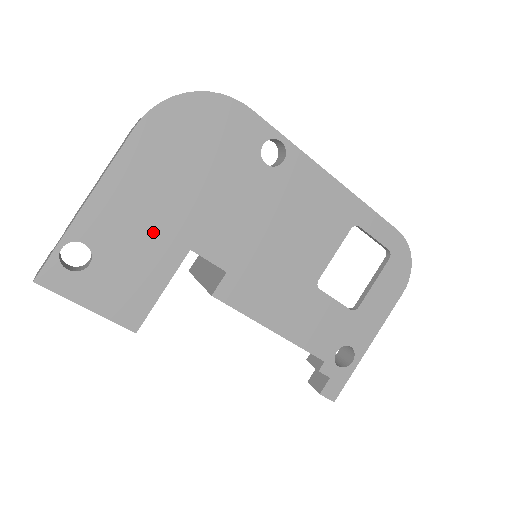
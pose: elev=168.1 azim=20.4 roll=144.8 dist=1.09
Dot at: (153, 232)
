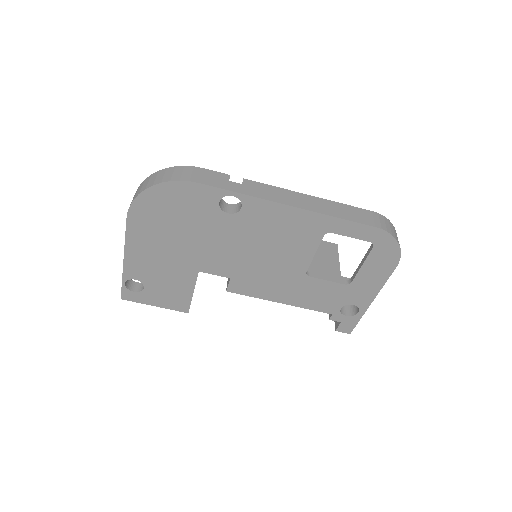
Dot at: (170, 267)
